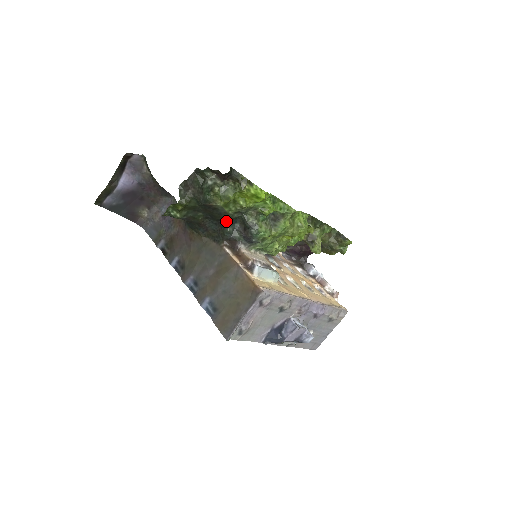
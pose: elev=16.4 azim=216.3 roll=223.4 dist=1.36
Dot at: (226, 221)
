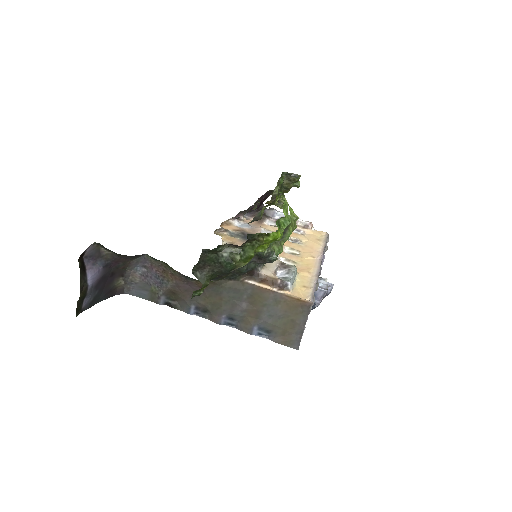
Dot at: occluded
